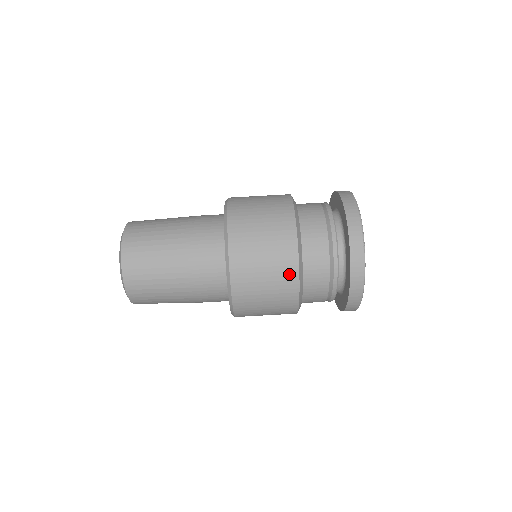
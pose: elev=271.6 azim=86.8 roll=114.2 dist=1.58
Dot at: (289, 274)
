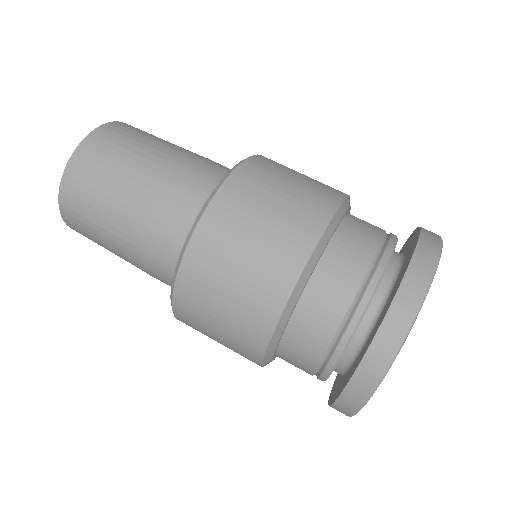
Dot at: (285, 267)
